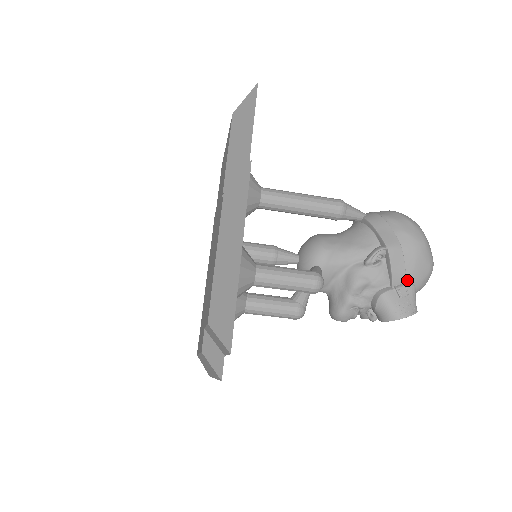
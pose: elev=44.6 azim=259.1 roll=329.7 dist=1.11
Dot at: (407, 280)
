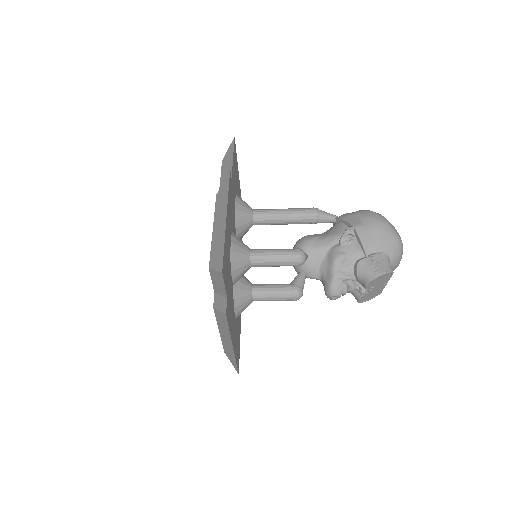
Dot at: (378, 250)
